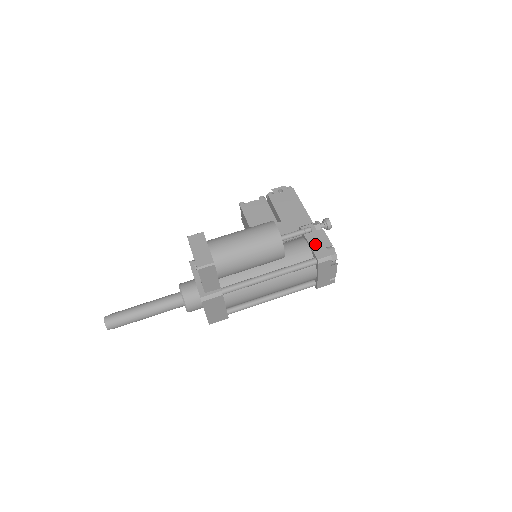
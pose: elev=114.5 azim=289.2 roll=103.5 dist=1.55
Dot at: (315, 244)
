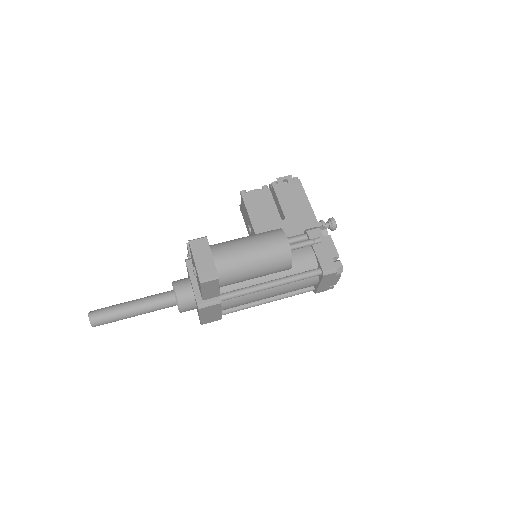
Dot at: (321, 253)
